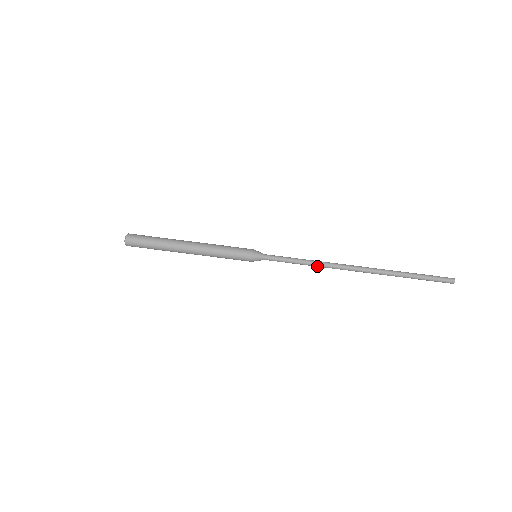
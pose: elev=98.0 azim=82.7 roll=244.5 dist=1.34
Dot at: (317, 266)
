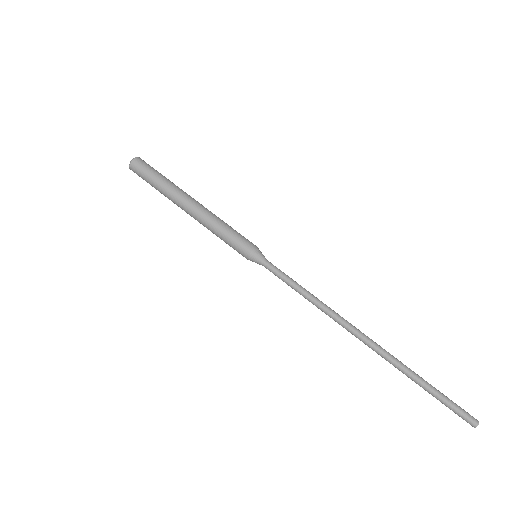
Dot at: (318, 306)
